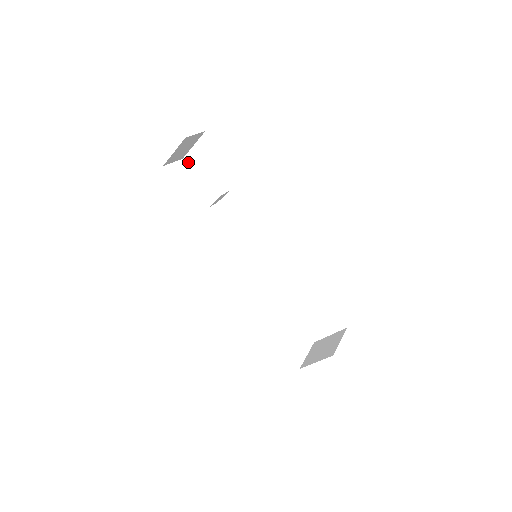
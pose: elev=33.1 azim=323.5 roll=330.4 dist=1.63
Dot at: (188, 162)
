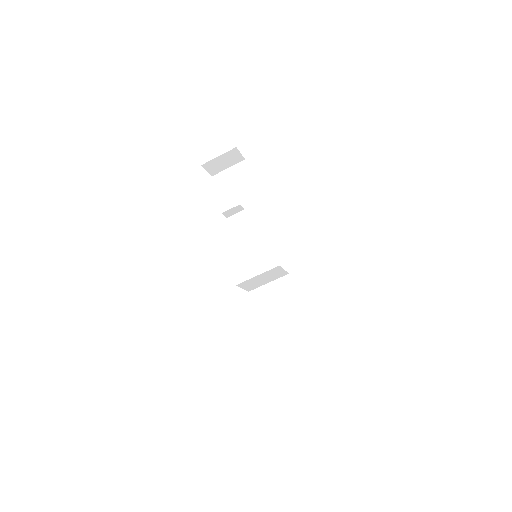
Dot at: (216, 180)
